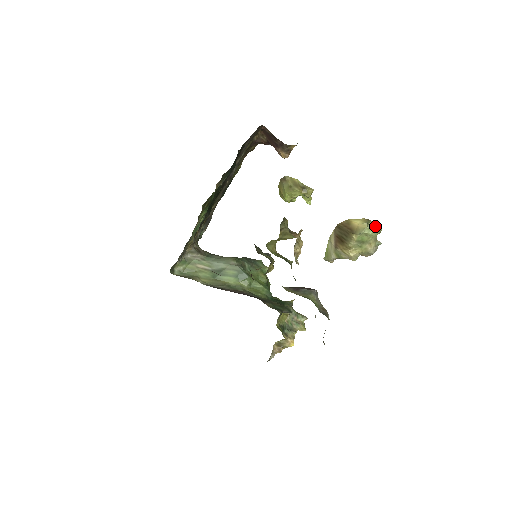
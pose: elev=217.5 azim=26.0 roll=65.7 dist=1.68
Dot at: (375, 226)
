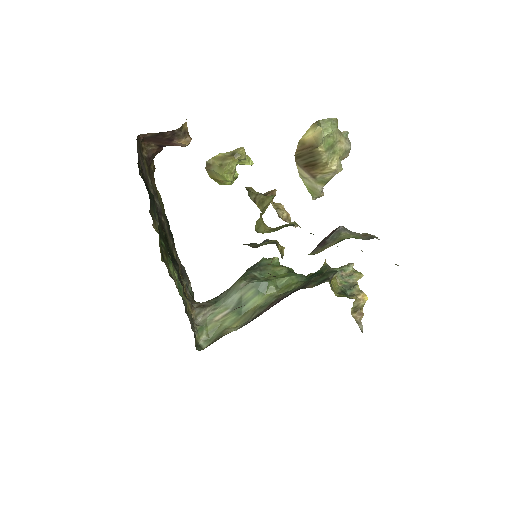
Dot at: (328, 121)
